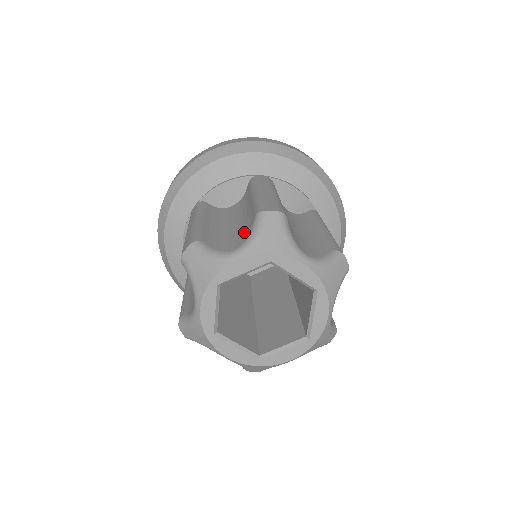
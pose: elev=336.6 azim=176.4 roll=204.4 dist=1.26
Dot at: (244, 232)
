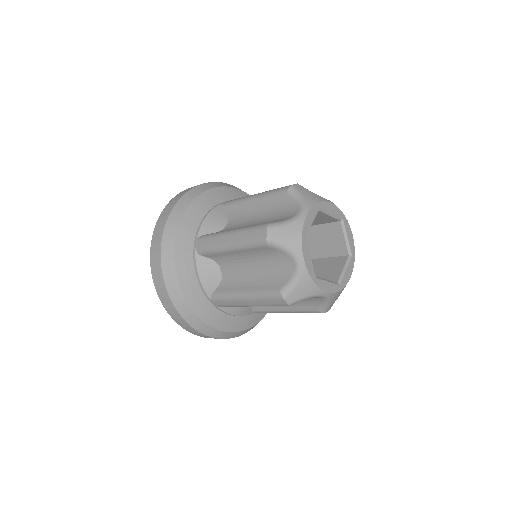
Dot at: (285, 207)
